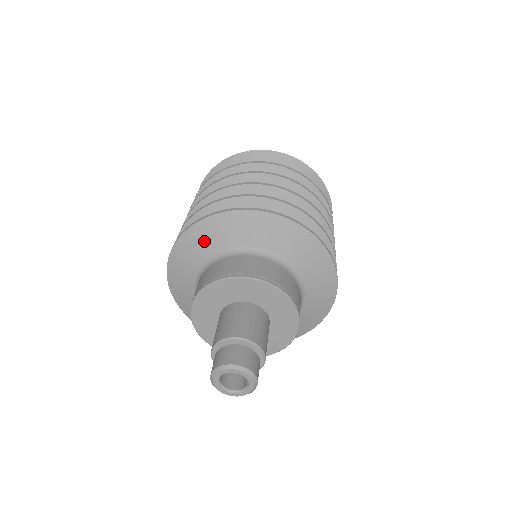
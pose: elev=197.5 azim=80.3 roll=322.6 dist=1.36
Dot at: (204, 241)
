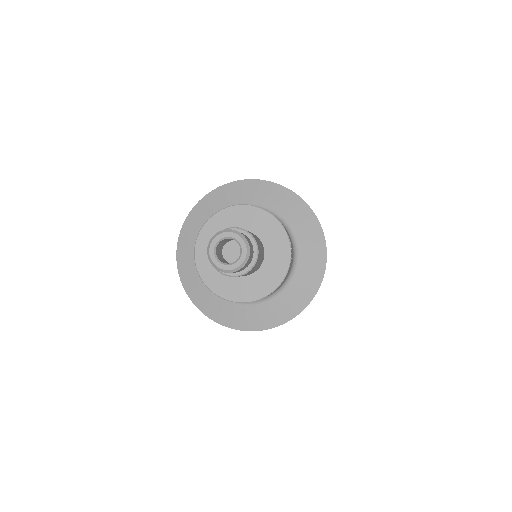
Dot at: (198, 222)
